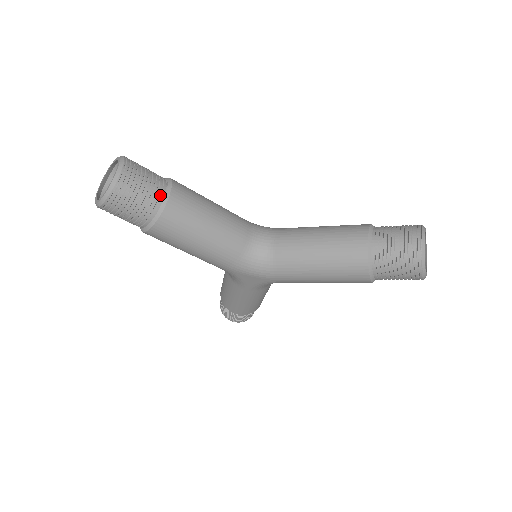
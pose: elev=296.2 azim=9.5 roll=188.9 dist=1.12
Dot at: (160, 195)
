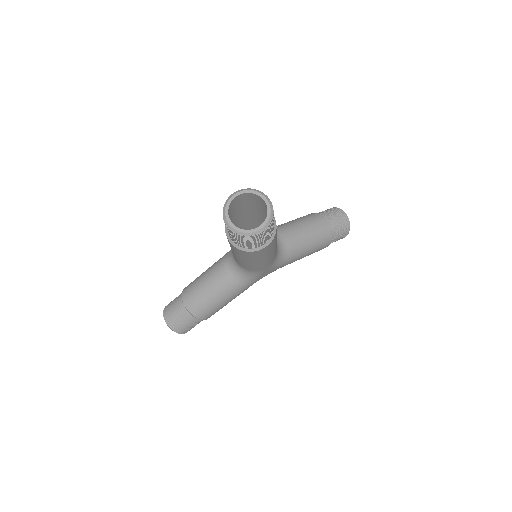
Dot at: occluded
